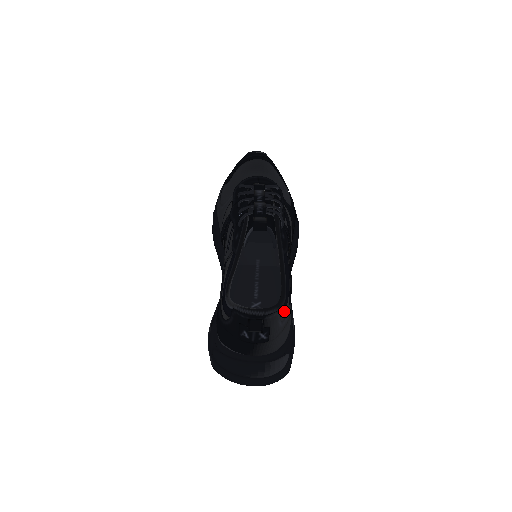
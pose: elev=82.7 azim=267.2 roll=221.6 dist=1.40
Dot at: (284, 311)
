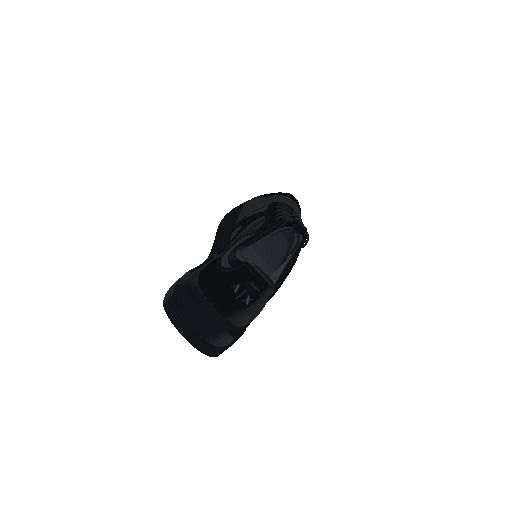
Dot at: occluded
